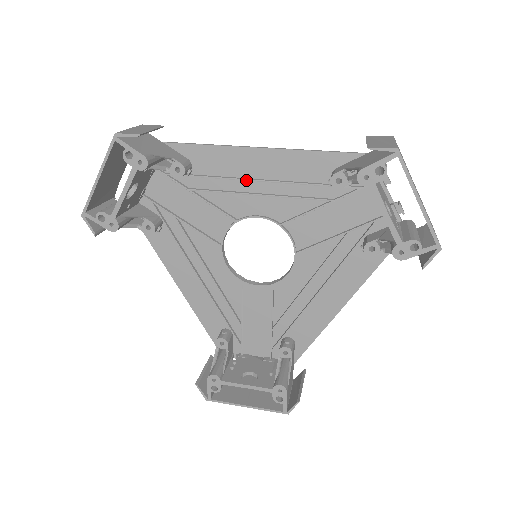
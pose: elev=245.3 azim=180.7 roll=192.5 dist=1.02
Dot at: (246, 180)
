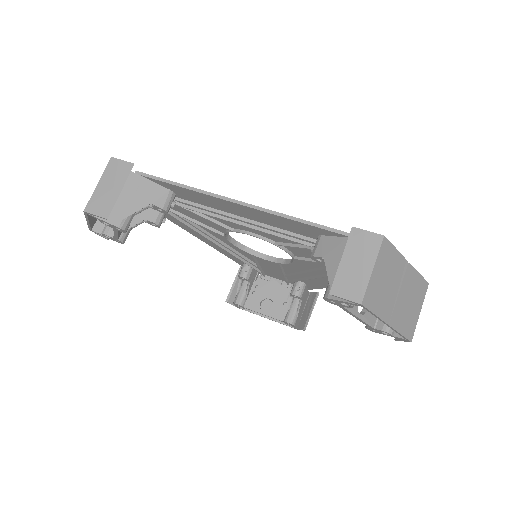
Dot at: (232, 217)
